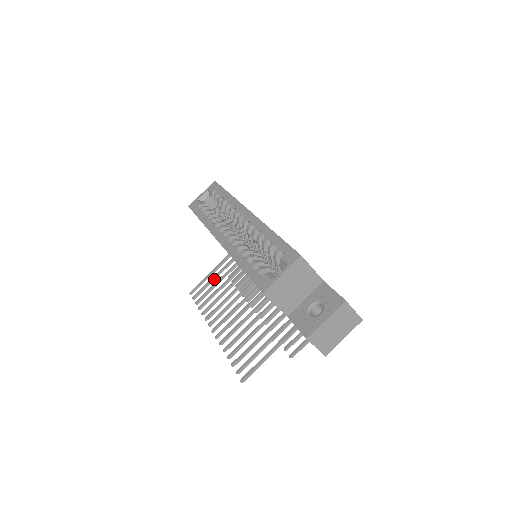
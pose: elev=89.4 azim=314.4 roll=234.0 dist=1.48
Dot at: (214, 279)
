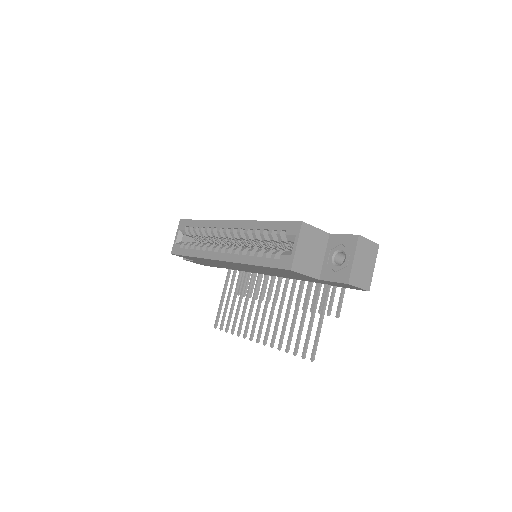
Dot at: (228, 302)
